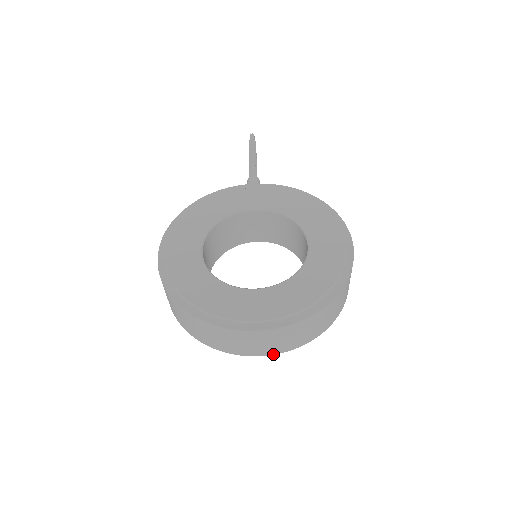
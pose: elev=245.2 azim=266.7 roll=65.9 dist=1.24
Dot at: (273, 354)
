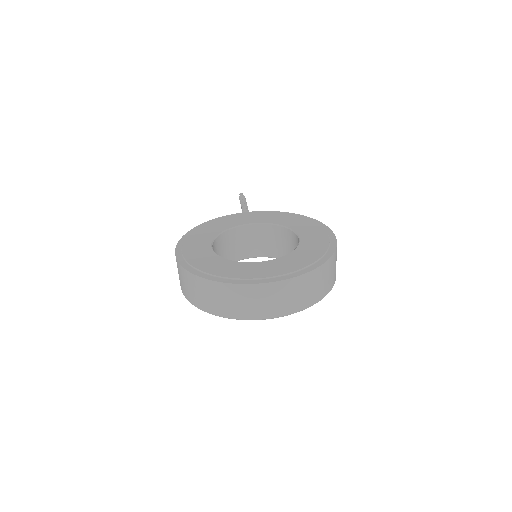
Dot at: (280, 316)
